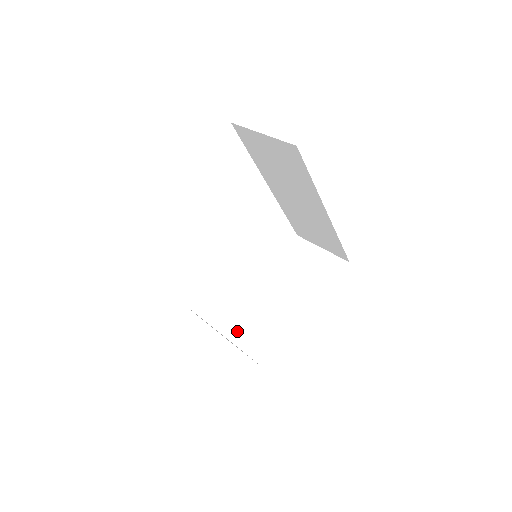
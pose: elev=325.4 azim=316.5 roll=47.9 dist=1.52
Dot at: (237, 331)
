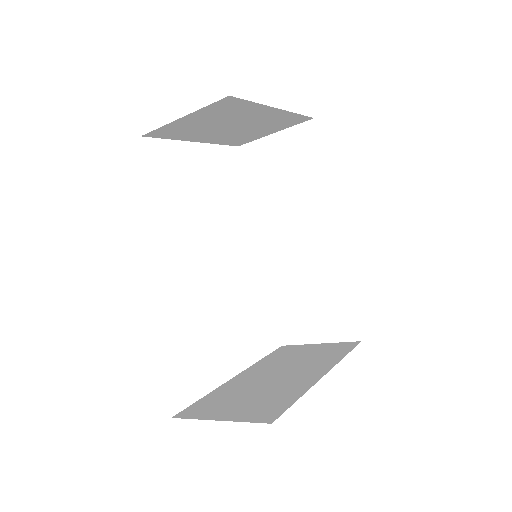
Dot at: (204, 409)
